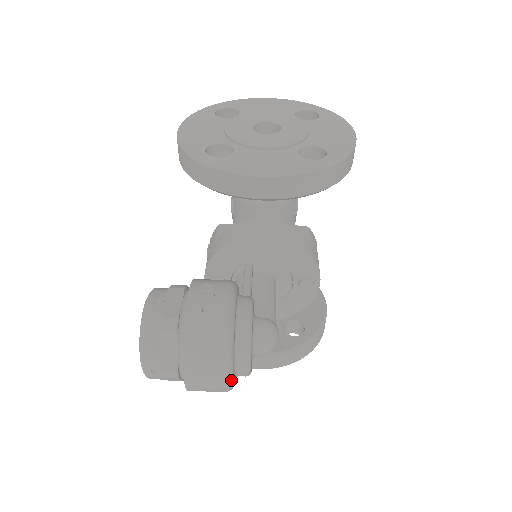
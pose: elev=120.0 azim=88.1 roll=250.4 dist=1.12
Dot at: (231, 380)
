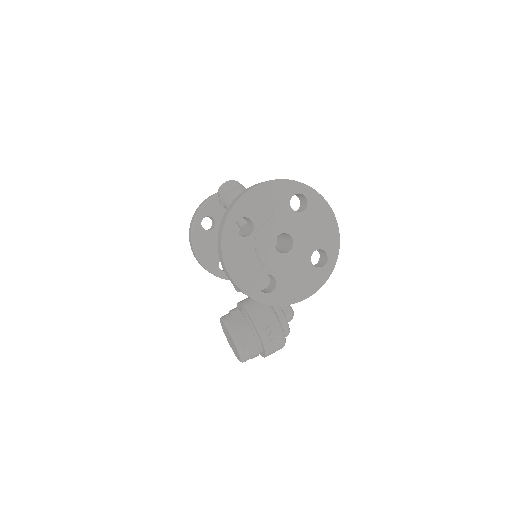
Dot at: occluded
